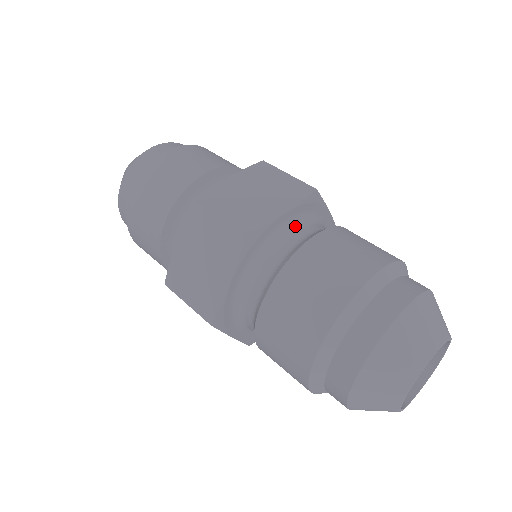
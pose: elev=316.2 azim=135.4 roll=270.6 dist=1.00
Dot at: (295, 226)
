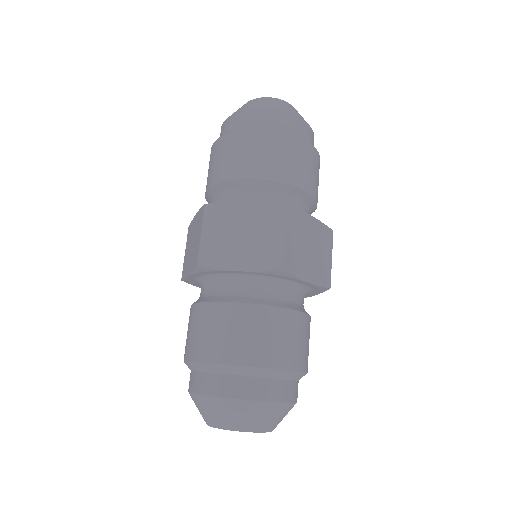
Dot at: (248, 280)
